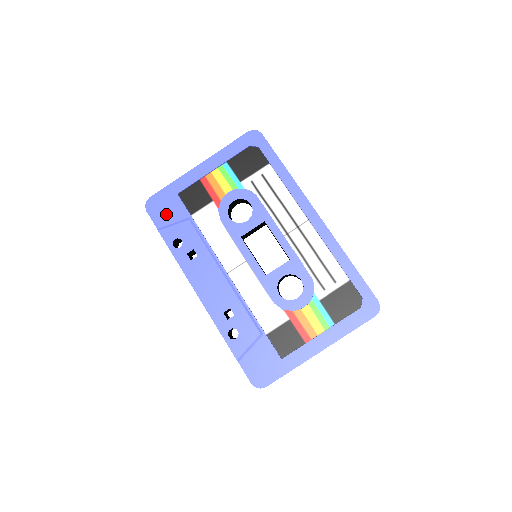
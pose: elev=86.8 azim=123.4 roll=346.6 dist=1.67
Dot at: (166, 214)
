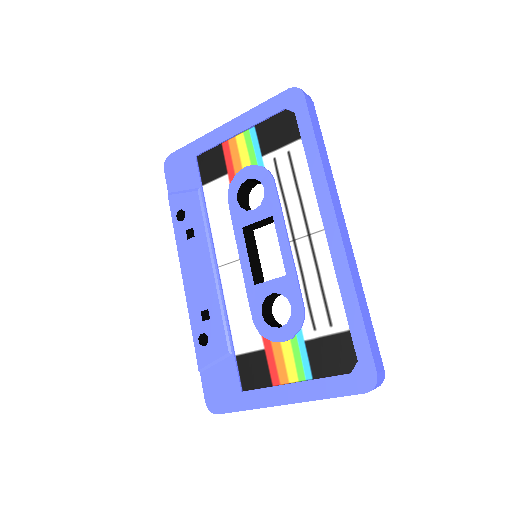
Dot at: (180, 178)
